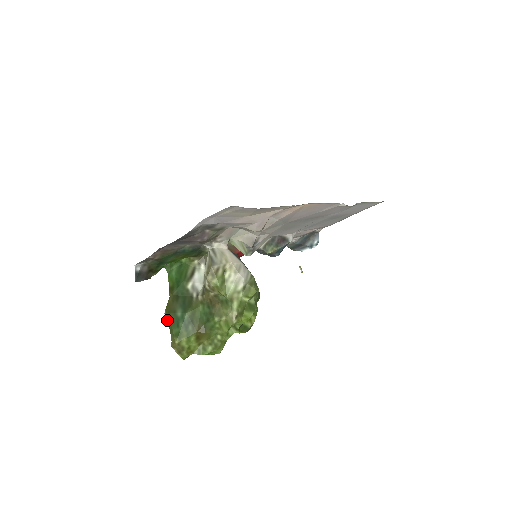
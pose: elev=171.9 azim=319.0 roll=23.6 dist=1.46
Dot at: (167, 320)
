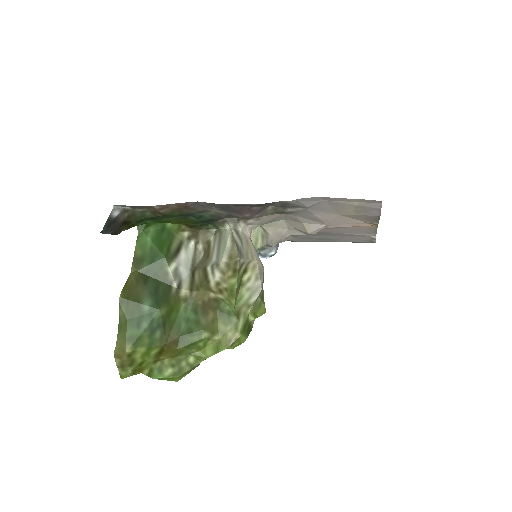
Dot at: (120, 309)
